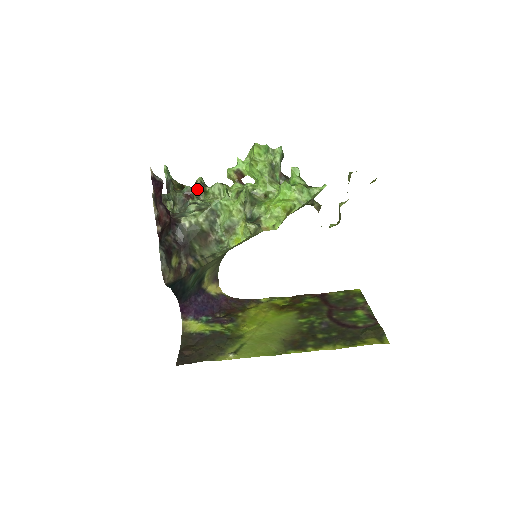
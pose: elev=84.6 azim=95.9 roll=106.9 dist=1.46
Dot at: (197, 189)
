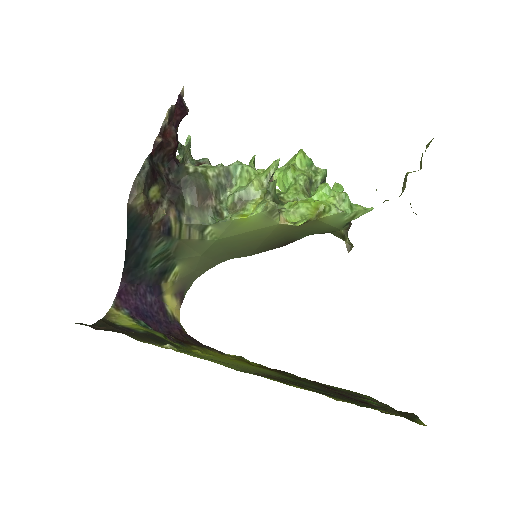
Dot at: occluded
